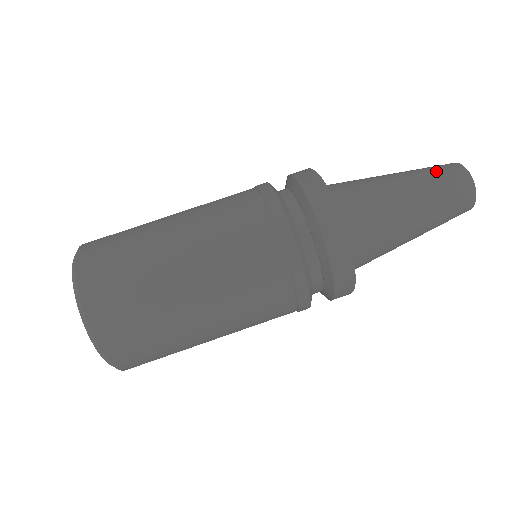
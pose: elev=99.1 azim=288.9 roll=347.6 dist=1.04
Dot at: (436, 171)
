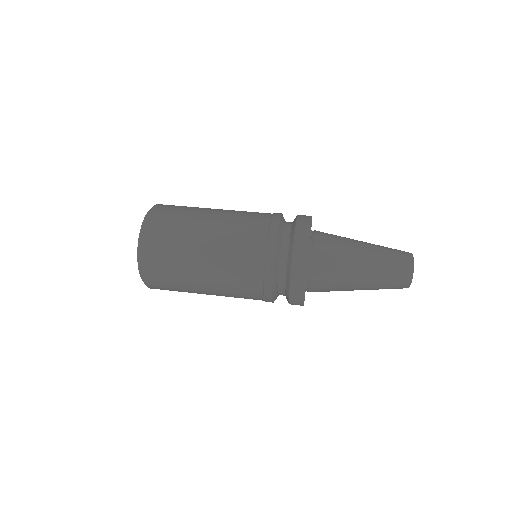
Dot at: (392, 252)
